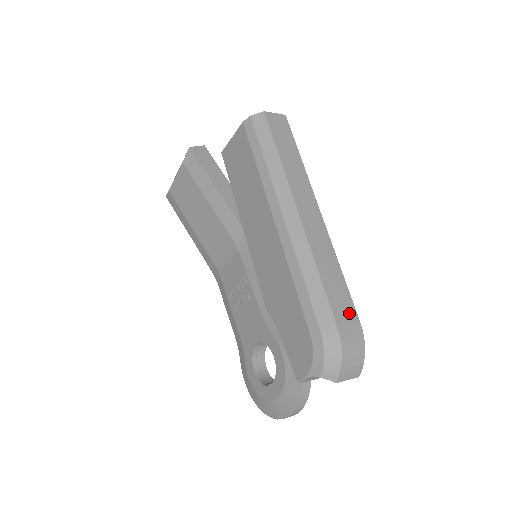
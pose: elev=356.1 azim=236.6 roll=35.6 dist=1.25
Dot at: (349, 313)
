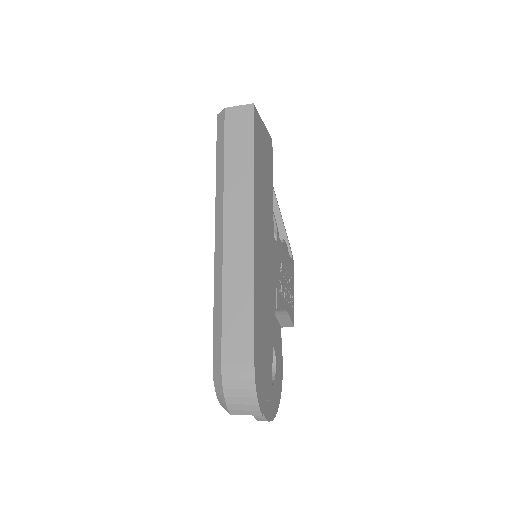
Dot at: (243, 350)
